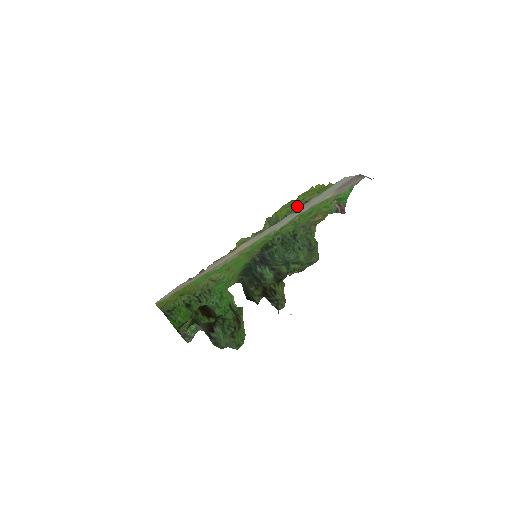
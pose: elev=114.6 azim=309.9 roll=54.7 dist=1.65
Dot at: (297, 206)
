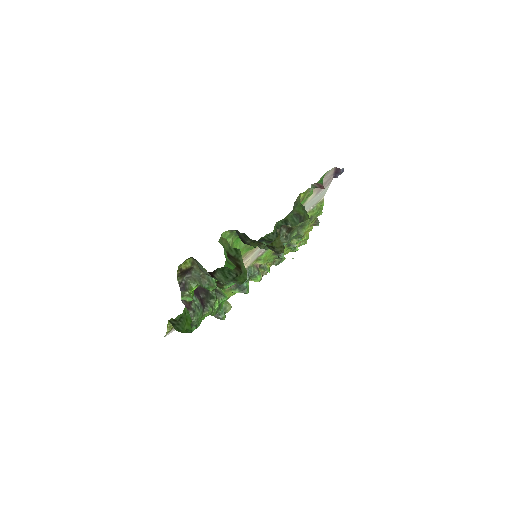
Dot at: occluded
